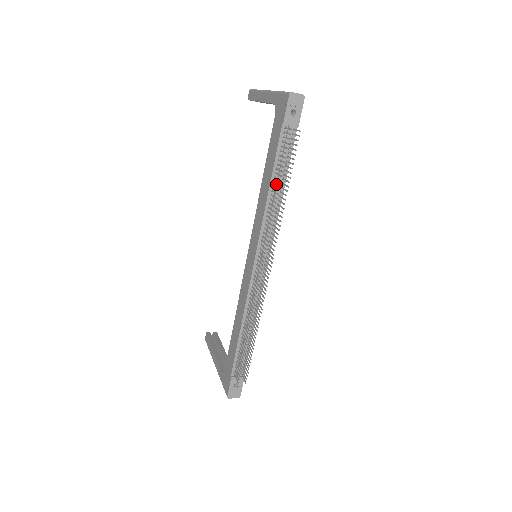
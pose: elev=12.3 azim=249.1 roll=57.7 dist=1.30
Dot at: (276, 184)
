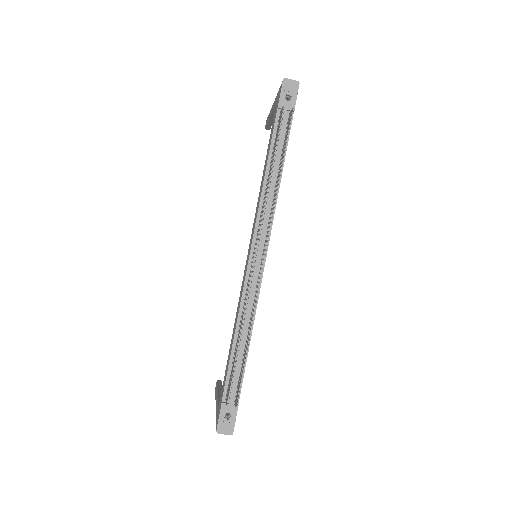
Dot at: (272, 169)
